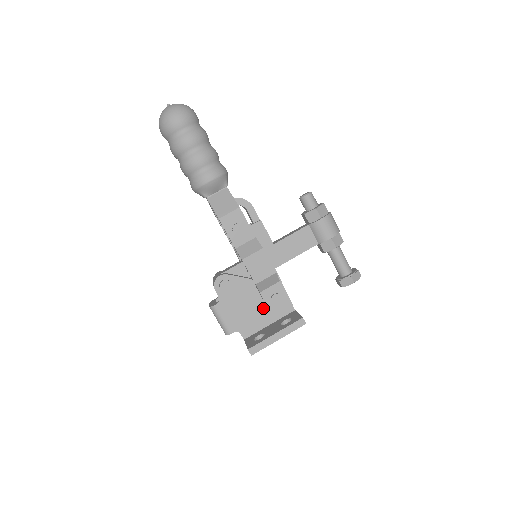
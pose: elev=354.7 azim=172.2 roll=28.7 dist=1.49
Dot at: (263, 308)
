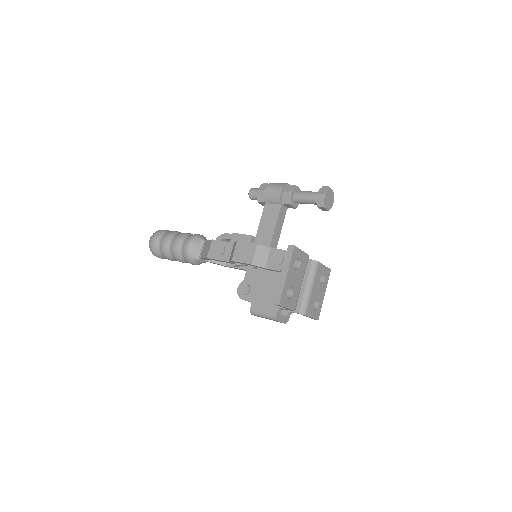
Dot at: occluded
